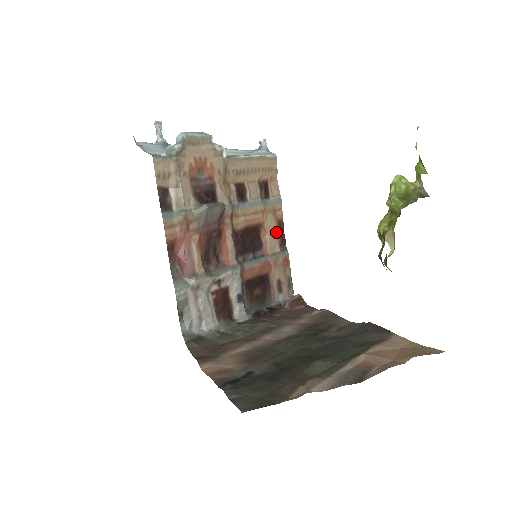
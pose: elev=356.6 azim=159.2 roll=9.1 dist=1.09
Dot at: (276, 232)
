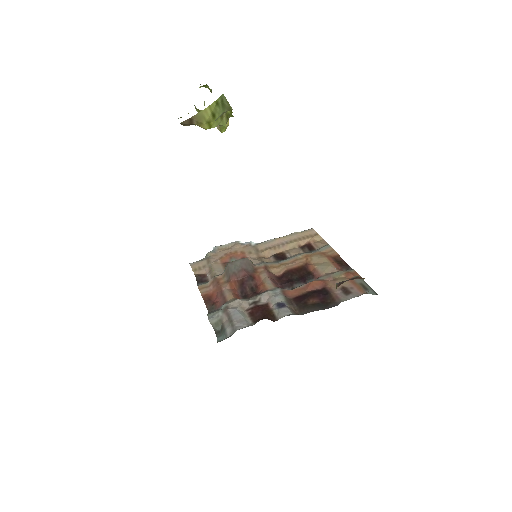
Dot at: (328, 262)
